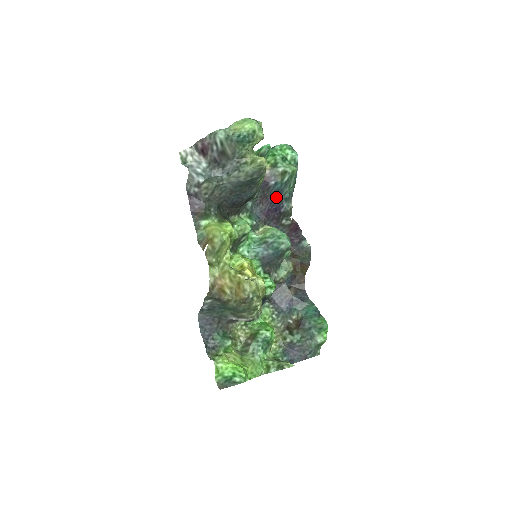
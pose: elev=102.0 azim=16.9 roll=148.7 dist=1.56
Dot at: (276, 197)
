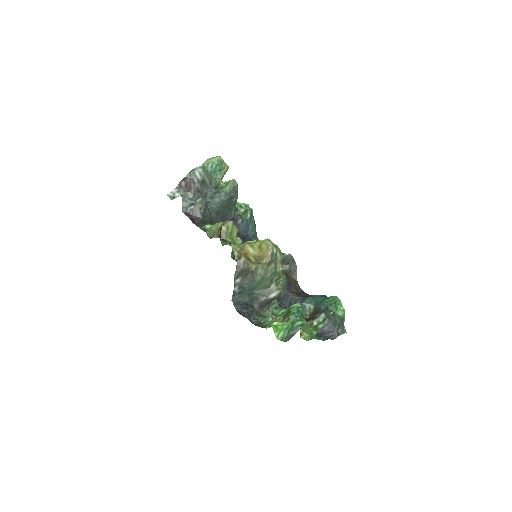
Dot at: (246, 234)
